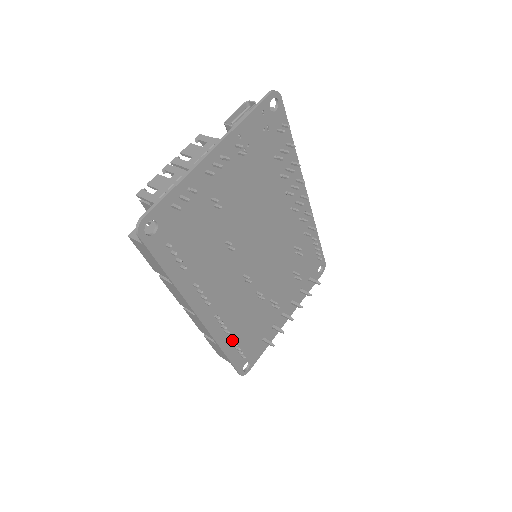
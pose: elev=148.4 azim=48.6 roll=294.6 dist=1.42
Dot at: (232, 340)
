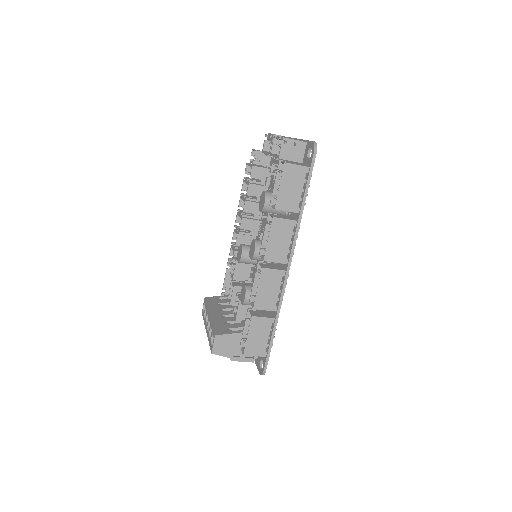
Dot at: occluded
